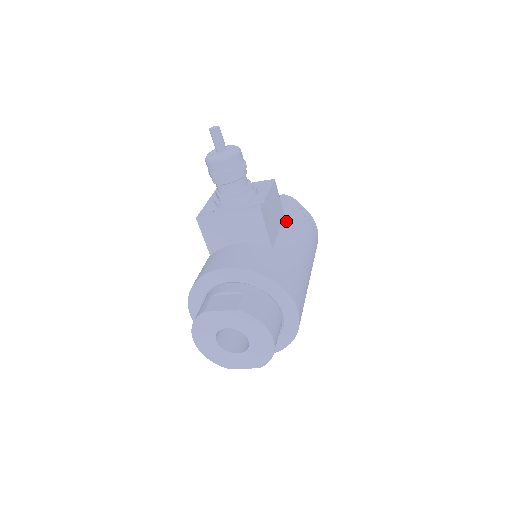
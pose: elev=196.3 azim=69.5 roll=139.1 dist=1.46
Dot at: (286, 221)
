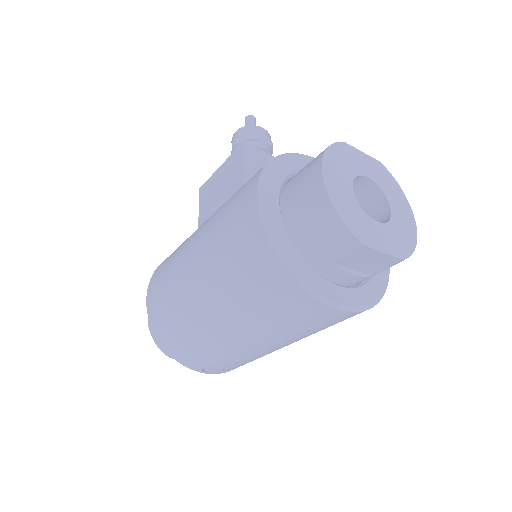
Dot at: occluded
